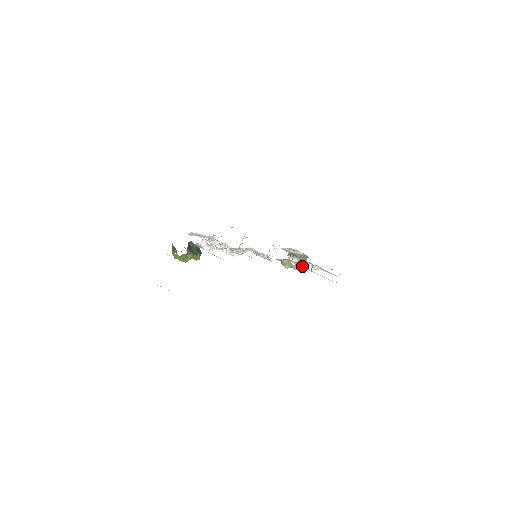
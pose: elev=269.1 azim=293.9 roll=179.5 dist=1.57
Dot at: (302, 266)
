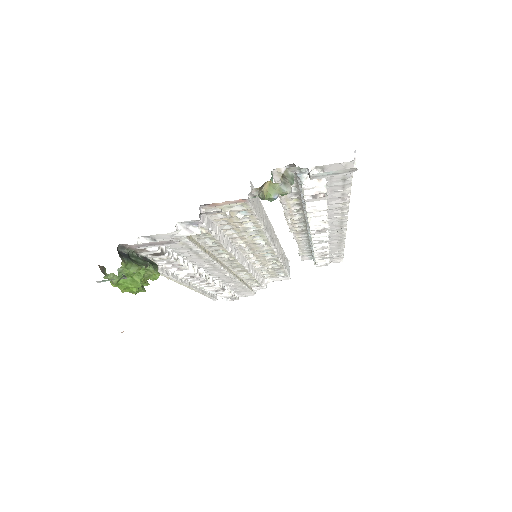
Dot at: occluded
